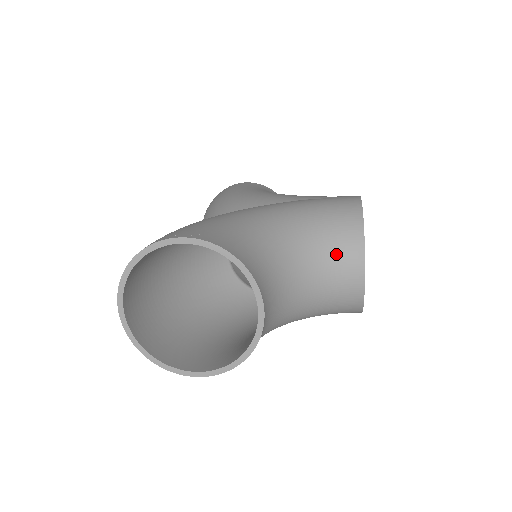
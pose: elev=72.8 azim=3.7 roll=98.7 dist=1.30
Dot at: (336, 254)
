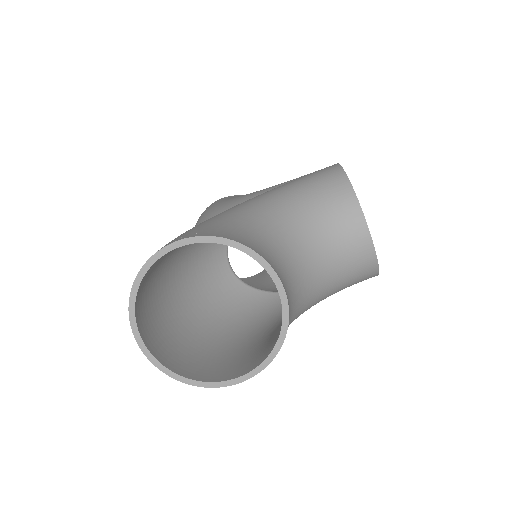
Dot at: (334, 220)
